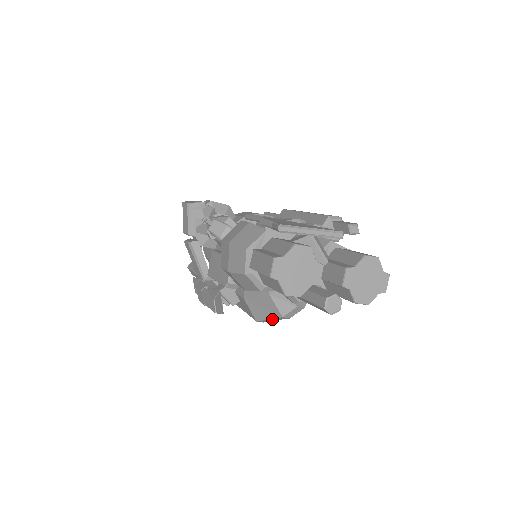
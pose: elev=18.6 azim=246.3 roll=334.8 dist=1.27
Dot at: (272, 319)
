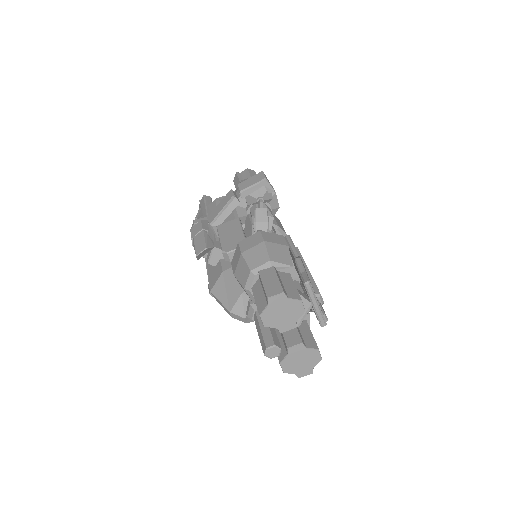
Dot at: (221, 303)
